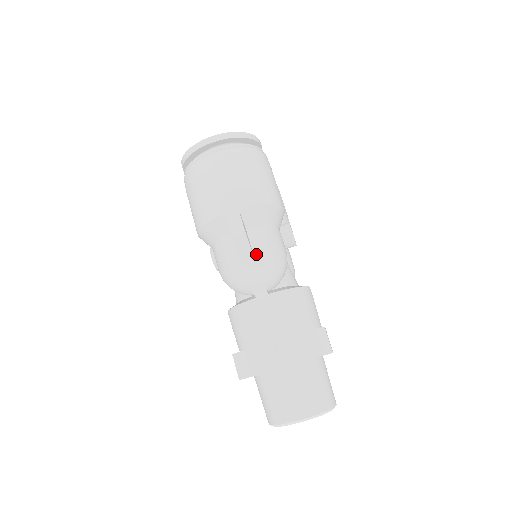
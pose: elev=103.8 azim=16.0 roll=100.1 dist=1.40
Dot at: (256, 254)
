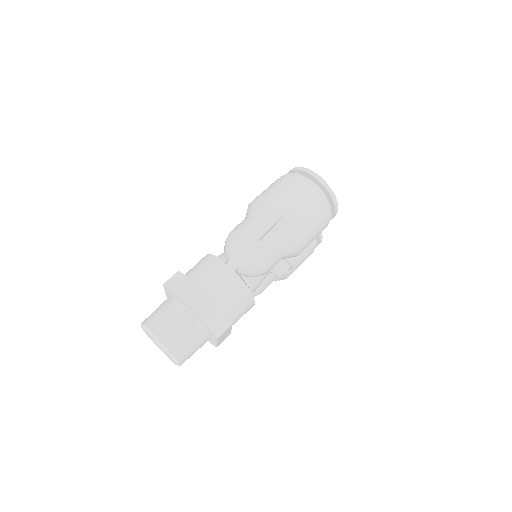
Dot at: (258, 245)
